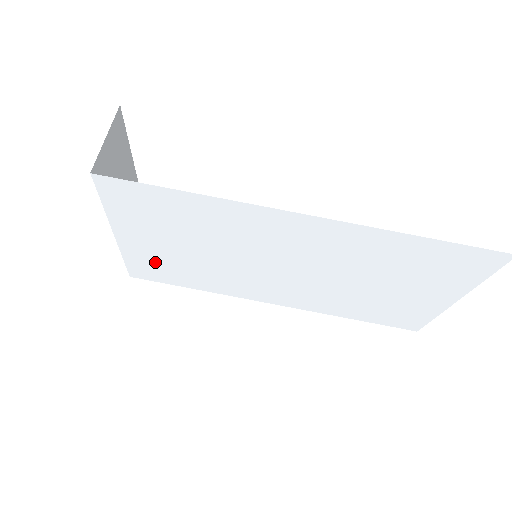
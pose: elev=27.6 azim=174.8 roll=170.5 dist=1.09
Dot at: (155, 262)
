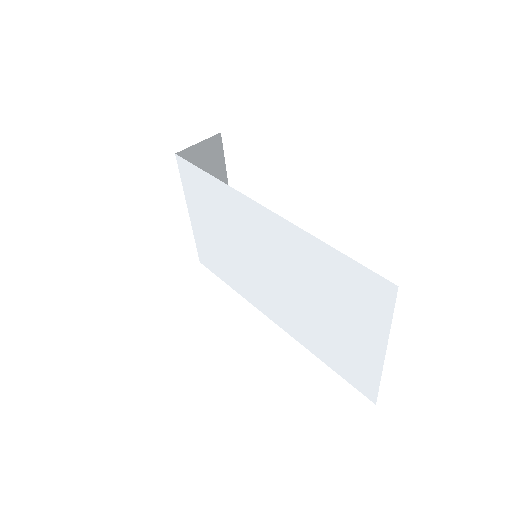
Dot at: (208, 247)
